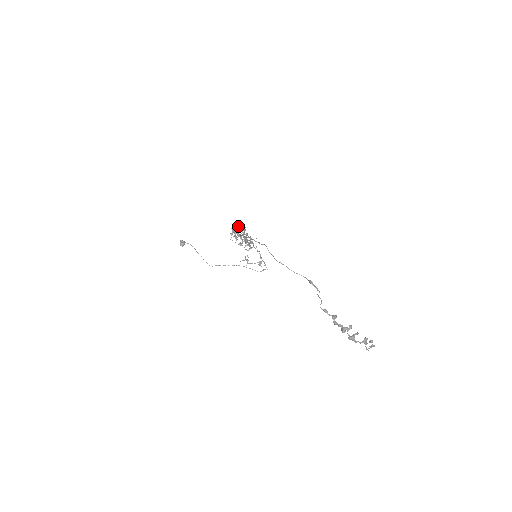
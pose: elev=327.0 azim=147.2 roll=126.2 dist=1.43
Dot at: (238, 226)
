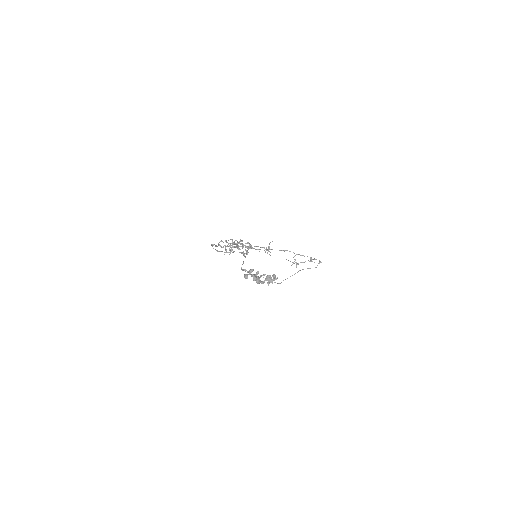
Dot at: occluded
